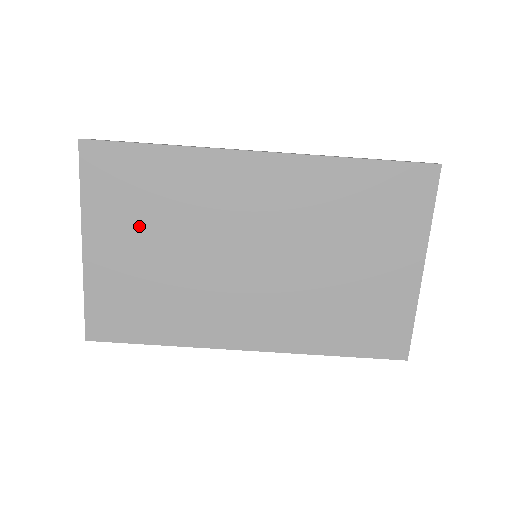
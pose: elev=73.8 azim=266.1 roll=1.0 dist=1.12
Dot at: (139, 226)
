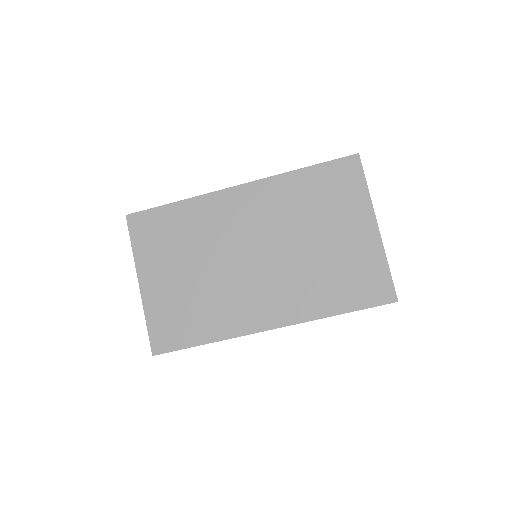
Dot at: (173, 259)
